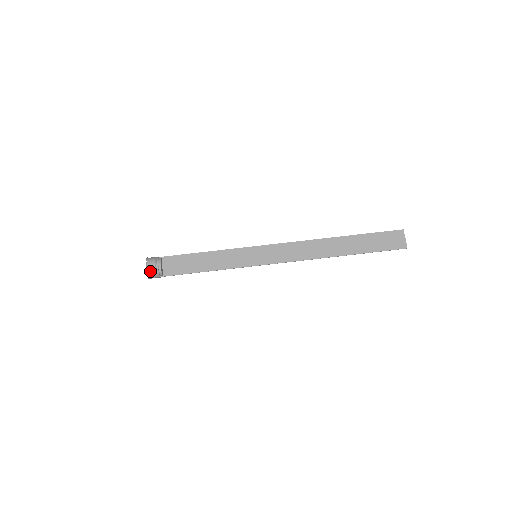
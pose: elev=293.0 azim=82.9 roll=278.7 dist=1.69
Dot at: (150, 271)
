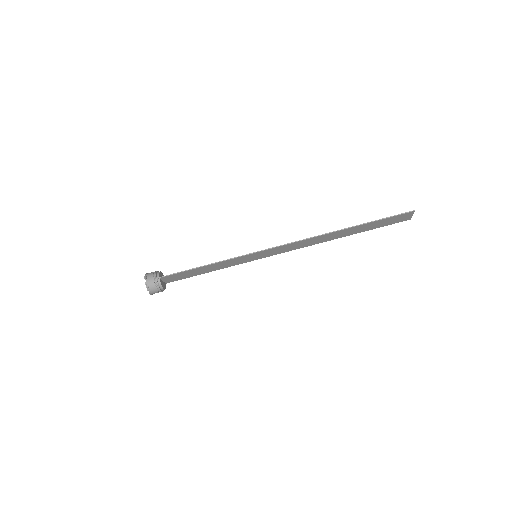
Dot at: occluded
